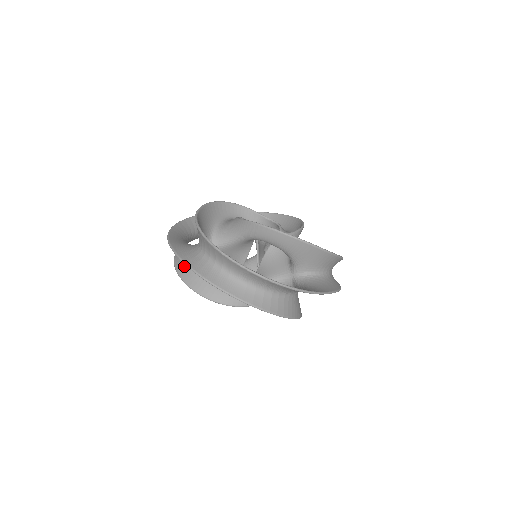
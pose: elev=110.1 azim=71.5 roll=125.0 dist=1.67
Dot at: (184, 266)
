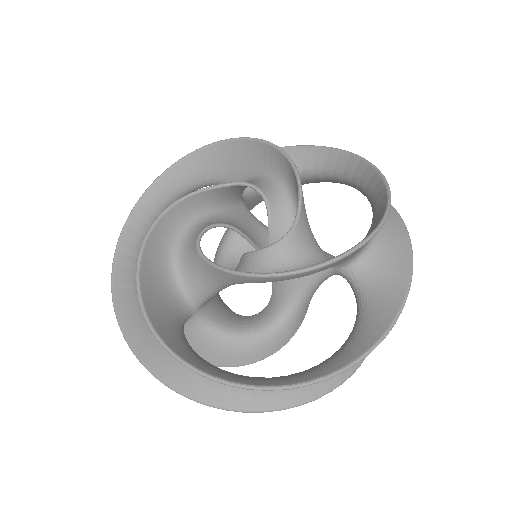
Dot at: occluded
